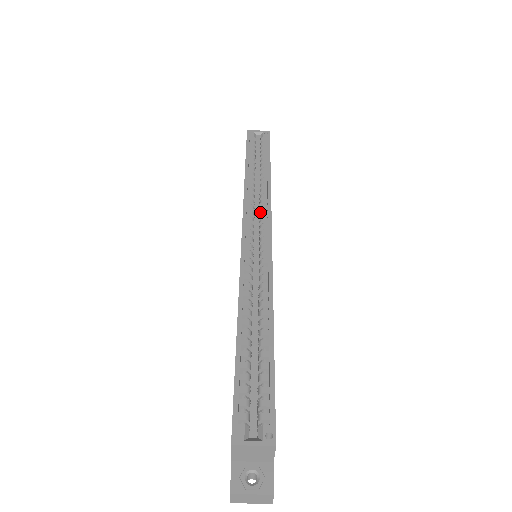
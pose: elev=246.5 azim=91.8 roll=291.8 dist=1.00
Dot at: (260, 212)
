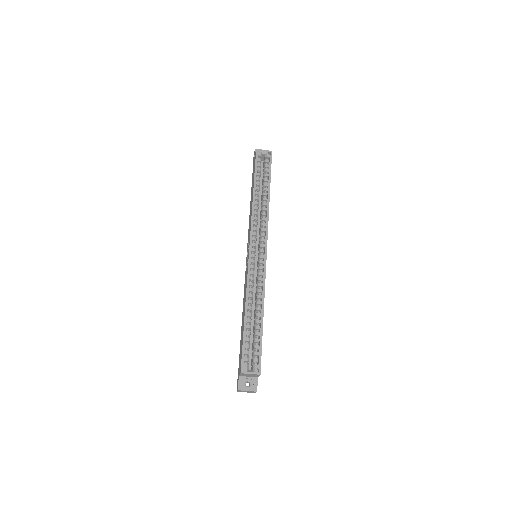
Dot at: (261, 228)
